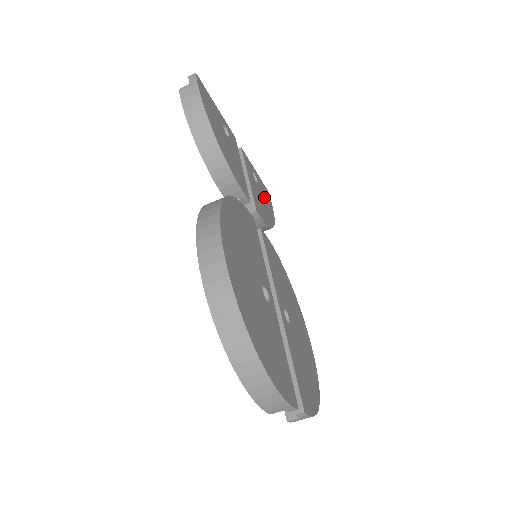
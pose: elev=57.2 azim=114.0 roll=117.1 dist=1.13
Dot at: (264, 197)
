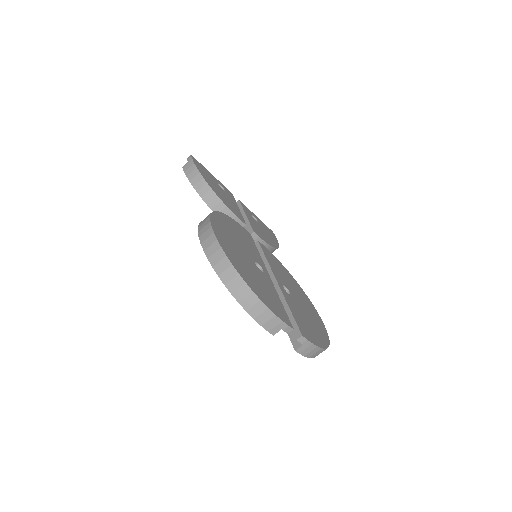
Dot at: (266, 231)
